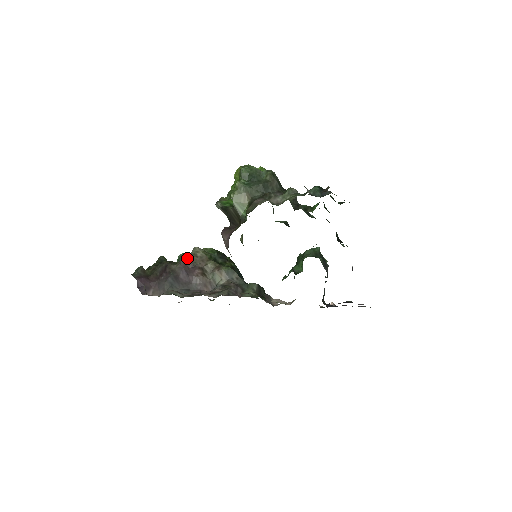
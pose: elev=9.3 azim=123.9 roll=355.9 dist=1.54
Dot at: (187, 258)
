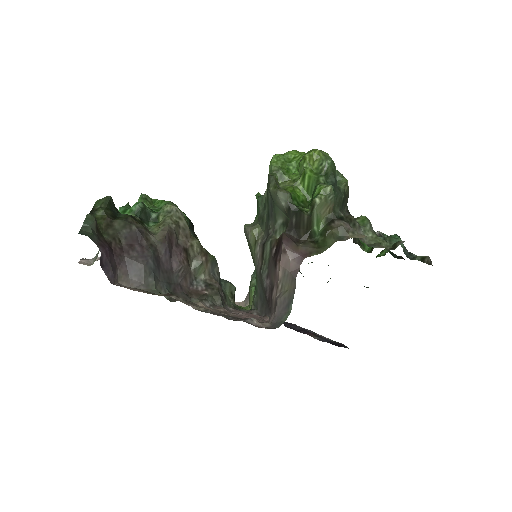
Dot at: (171, 228)
